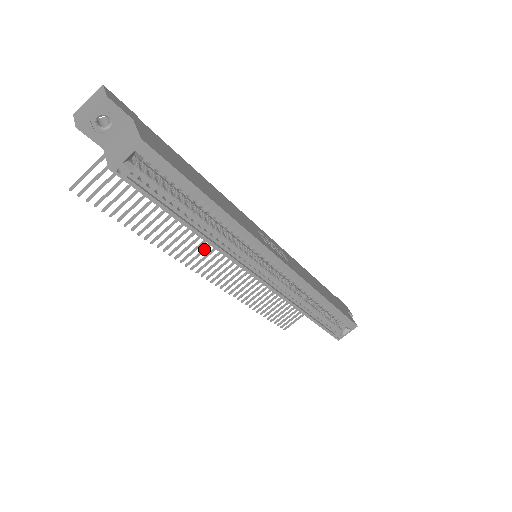
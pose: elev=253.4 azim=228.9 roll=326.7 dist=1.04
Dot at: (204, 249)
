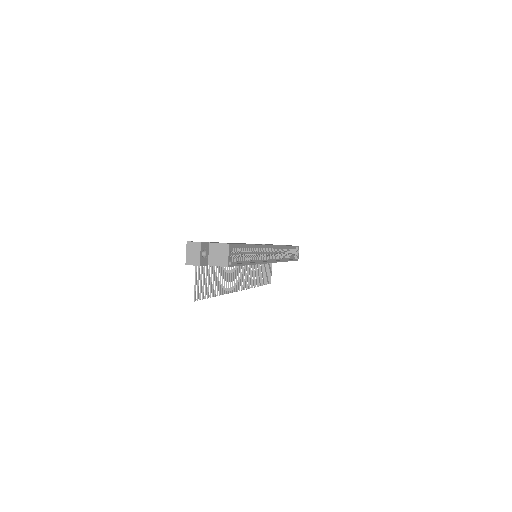
Dot at: (235, 276)
